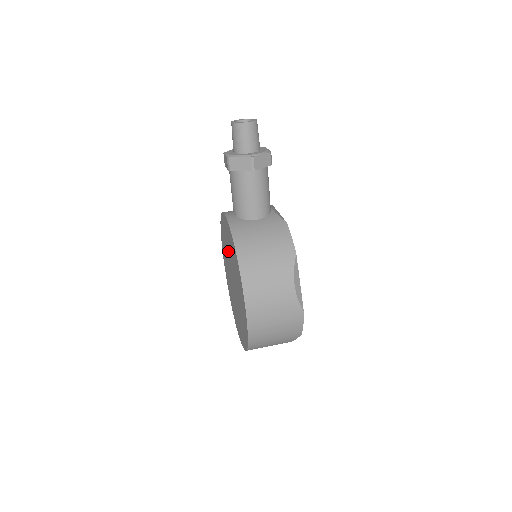
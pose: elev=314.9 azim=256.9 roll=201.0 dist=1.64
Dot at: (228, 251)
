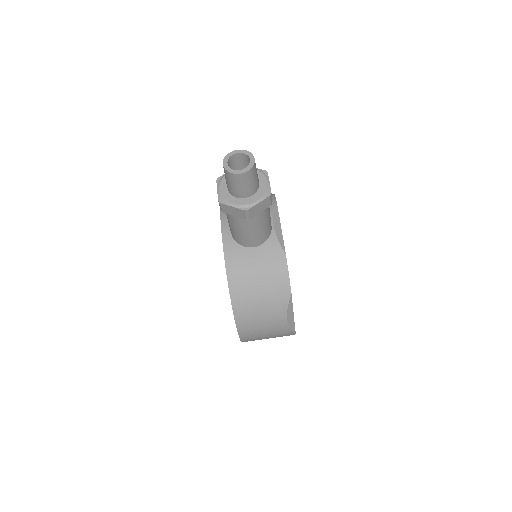
Dot at: occluded
